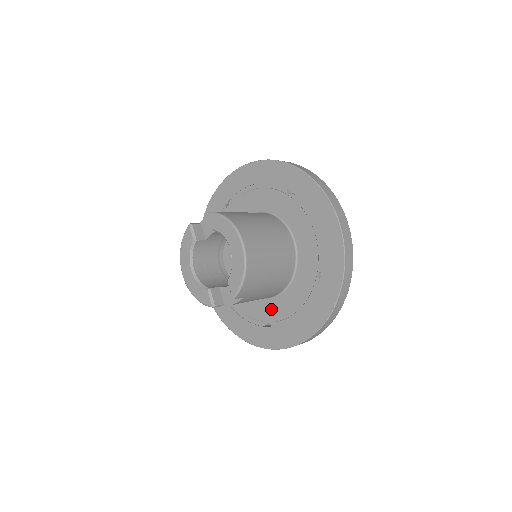
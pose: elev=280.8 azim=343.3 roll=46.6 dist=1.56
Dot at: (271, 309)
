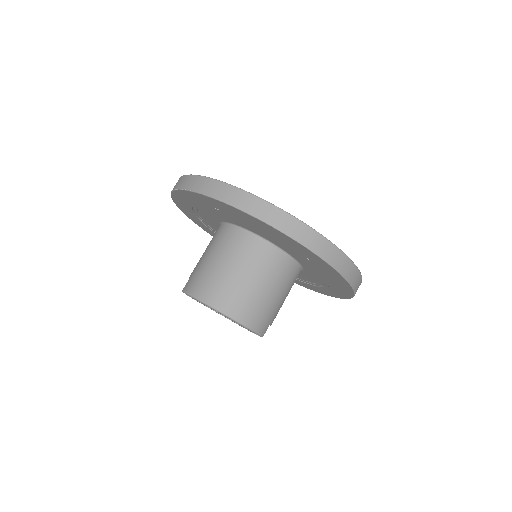
Dot at: (310, 277)
